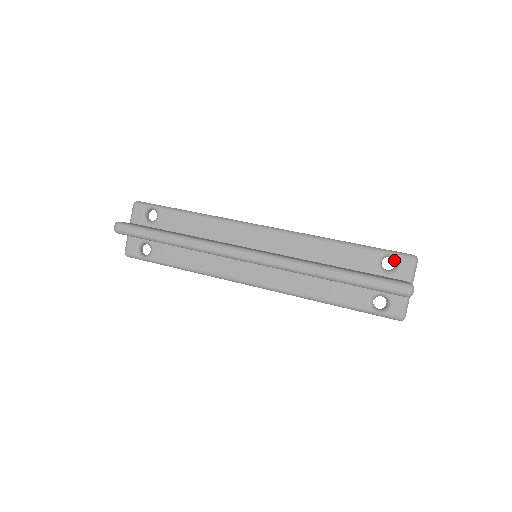
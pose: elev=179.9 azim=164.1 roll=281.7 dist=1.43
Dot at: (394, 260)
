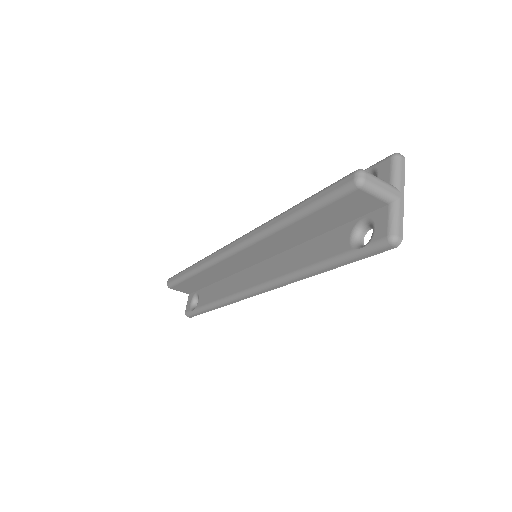
Dot at: (375, 175)
